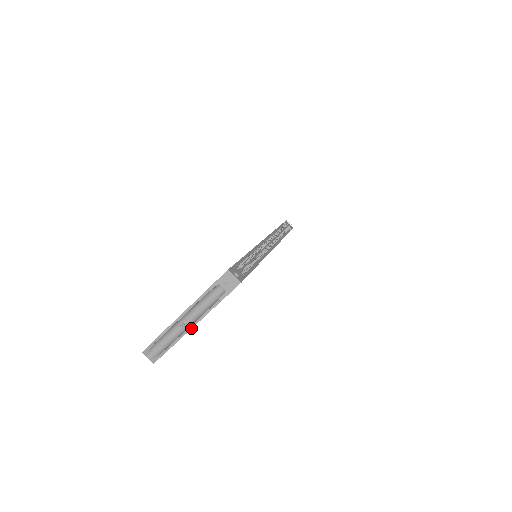
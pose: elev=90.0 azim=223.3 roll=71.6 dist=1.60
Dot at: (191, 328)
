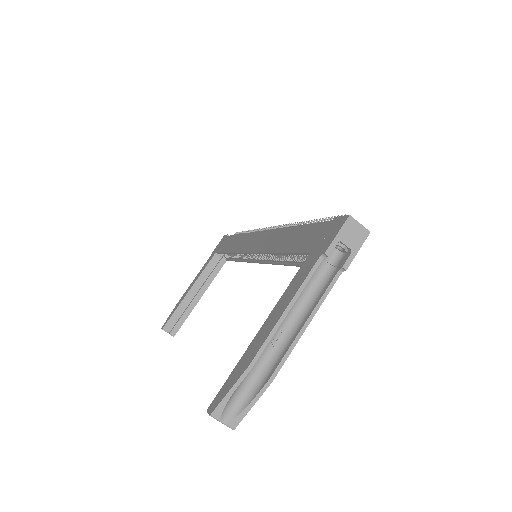
Dot at: (302, 333)
